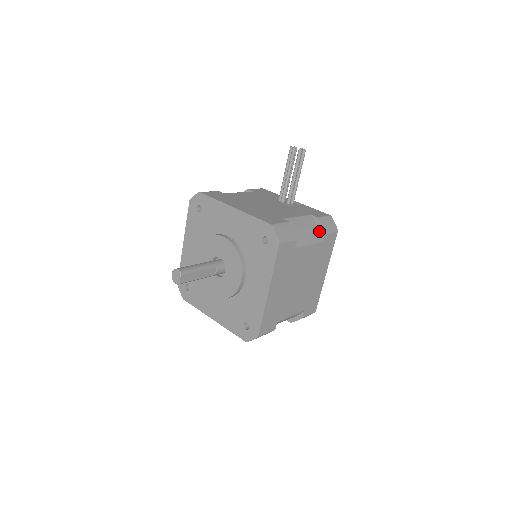
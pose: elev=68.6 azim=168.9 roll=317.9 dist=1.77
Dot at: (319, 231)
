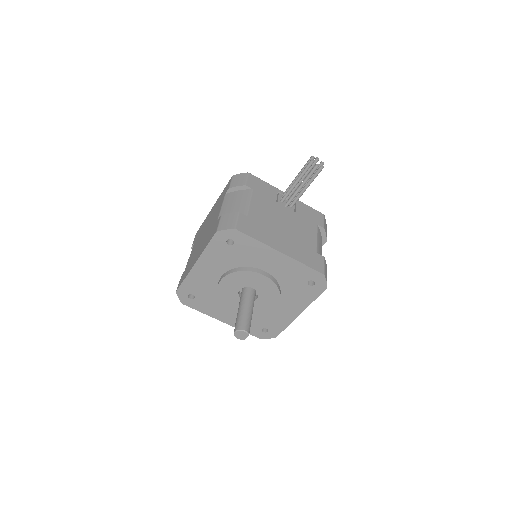
Dot at: (322, 238)
